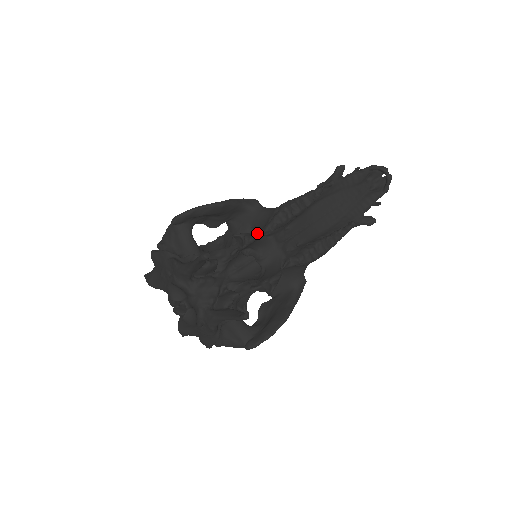
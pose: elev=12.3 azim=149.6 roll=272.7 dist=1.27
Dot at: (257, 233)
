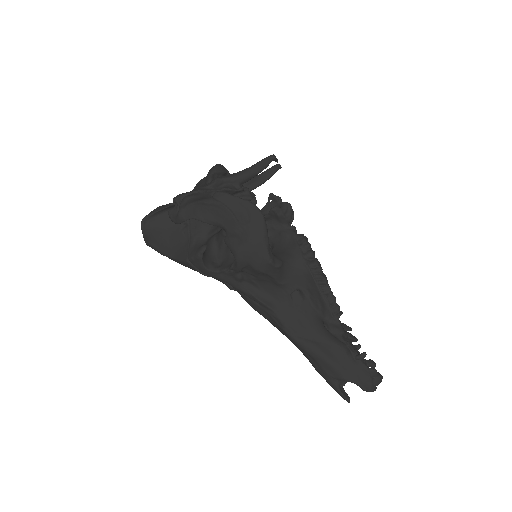
Dot at: occluded
